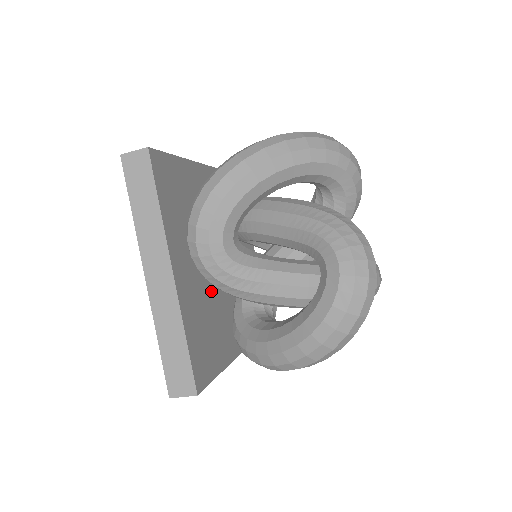
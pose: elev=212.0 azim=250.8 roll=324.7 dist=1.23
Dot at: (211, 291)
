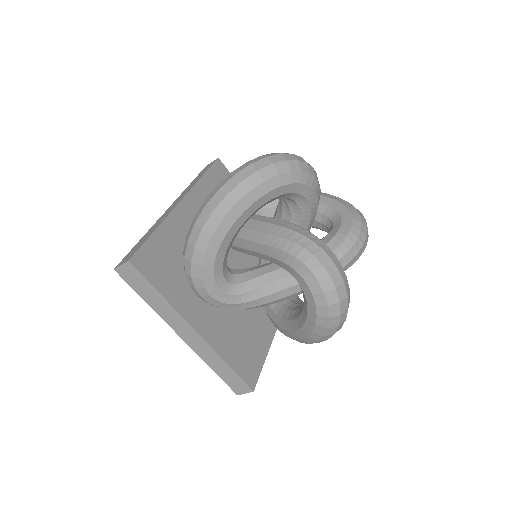
Dot at: occluded
